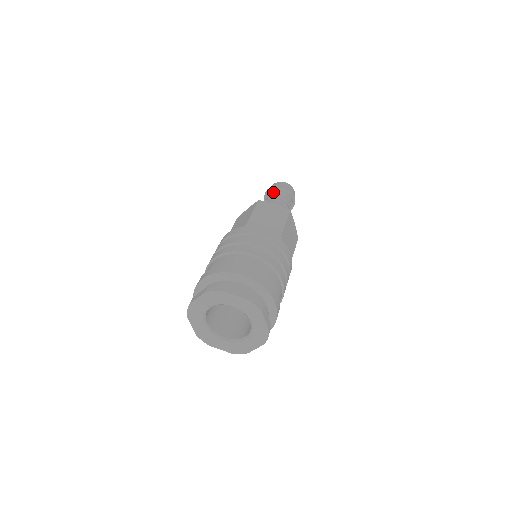
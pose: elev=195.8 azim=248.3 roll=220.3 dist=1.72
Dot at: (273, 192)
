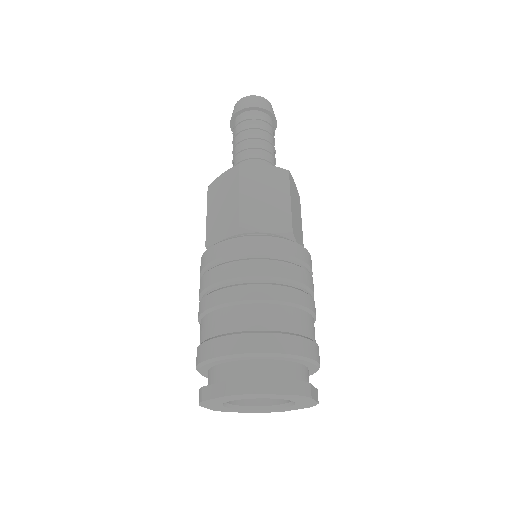
Dot at: (233, 134)
